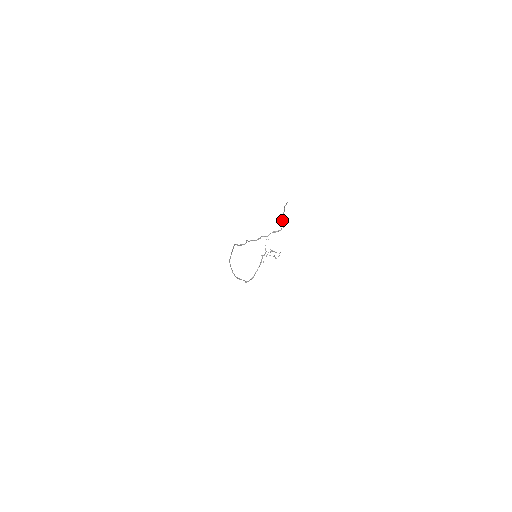
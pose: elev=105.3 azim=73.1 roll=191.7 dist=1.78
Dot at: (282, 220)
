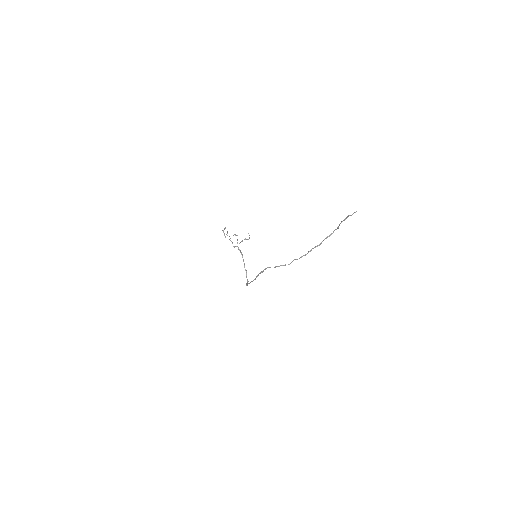
Dot at: (339, 225)
